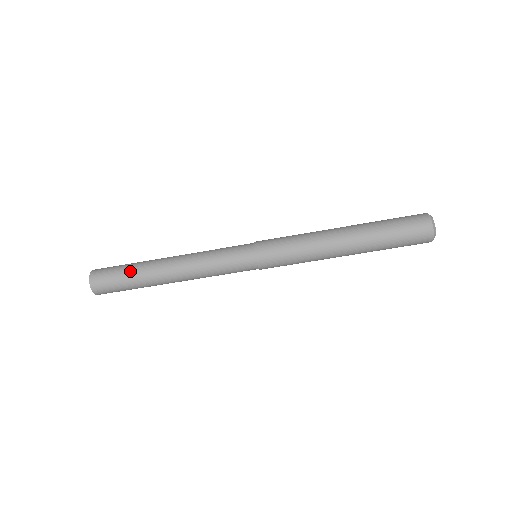
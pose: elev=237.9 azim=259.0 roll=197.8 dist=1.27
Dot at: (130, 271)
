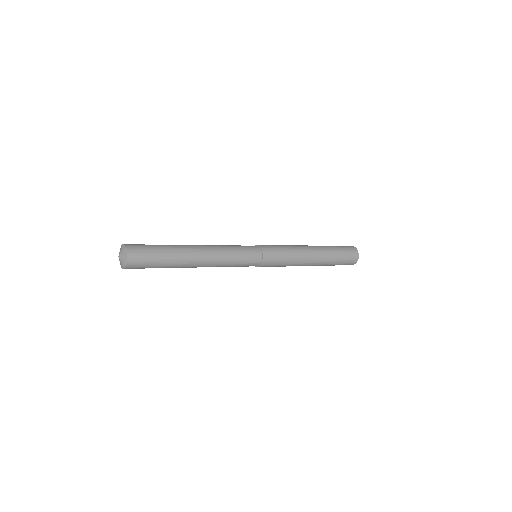
Dot at: occluded
